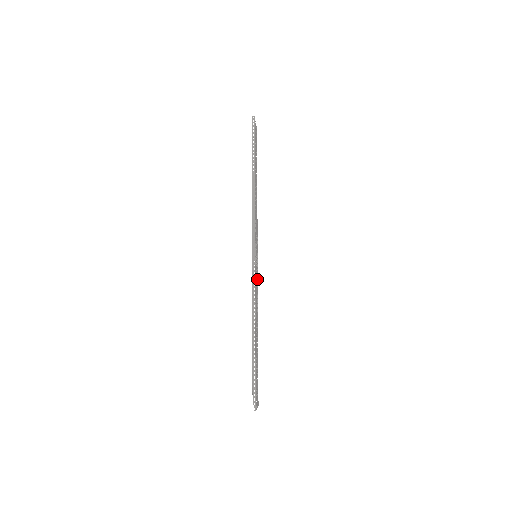
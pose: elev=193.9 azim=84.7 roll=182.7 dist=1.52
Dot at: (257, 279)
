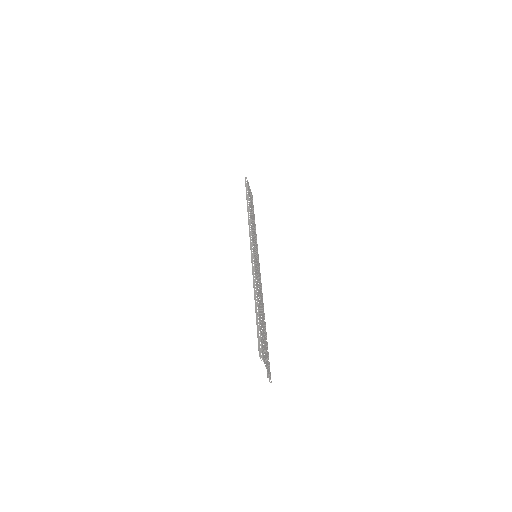
Dot at: (260, 277)
